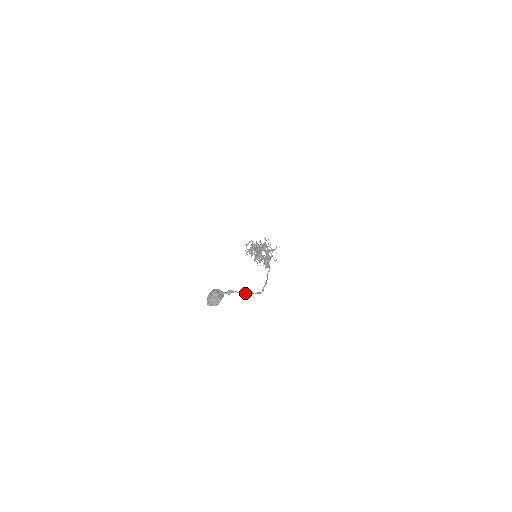
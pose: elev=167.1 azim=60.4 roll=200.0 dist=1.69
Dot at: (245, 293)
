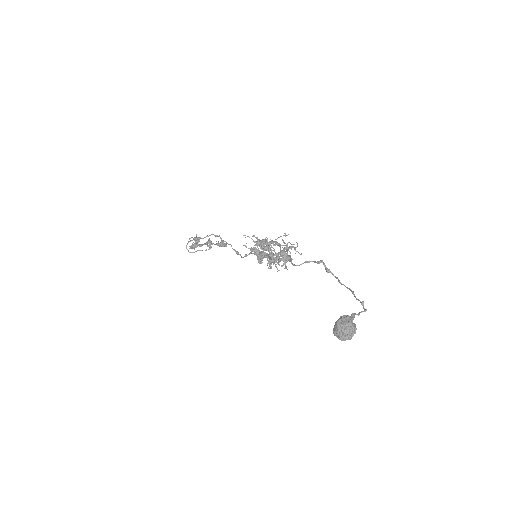
Dot at: (359, 313)
